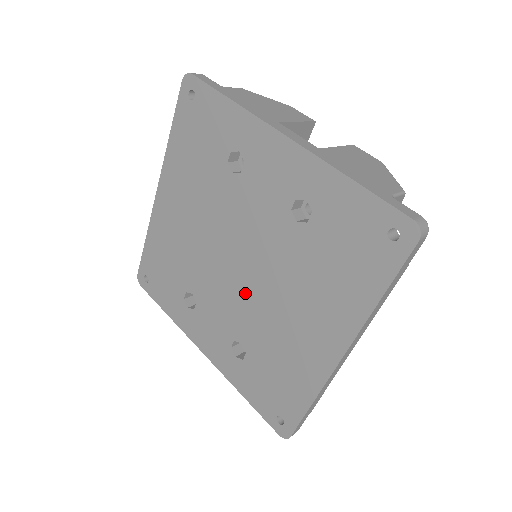
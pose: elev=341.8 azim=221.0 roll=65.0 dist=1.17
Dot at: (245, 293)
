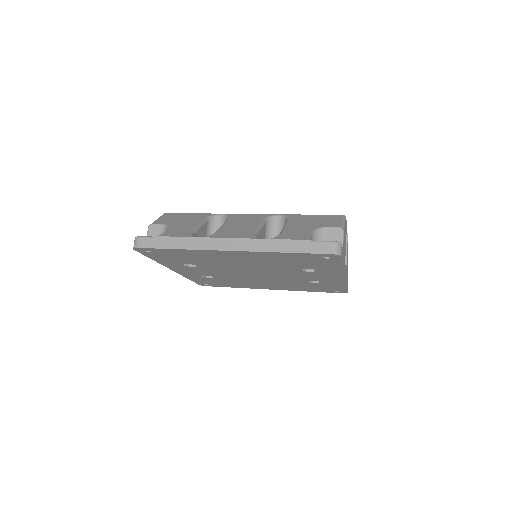
Dot at: (244, 276)
